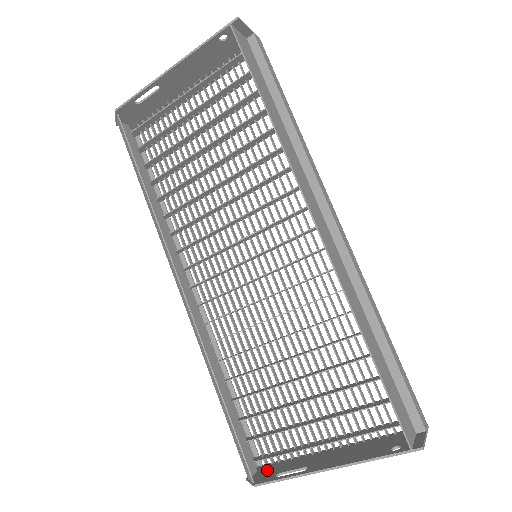
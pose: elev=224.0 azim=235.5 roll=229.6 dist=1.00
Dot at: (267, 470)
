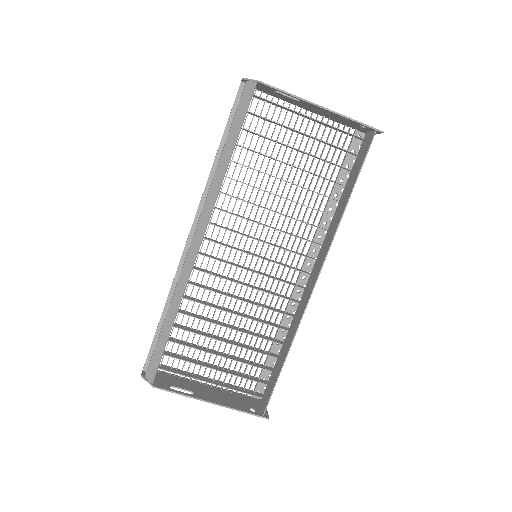
Dot at: (158, 376)
